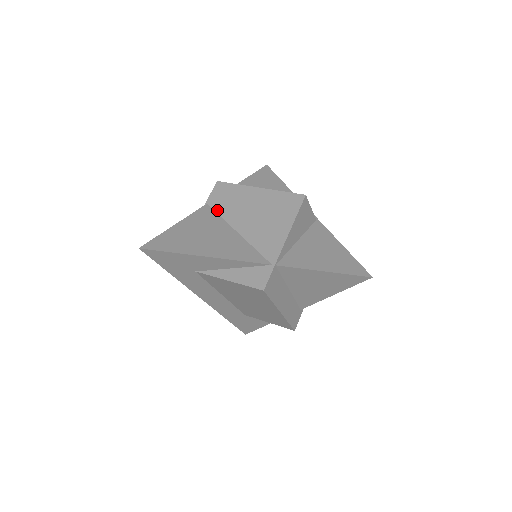
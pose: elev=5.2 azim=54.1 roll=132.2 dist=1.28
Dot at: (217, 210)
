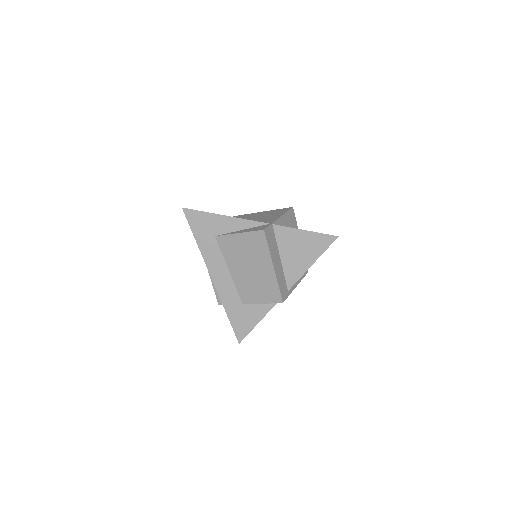
Dot at: occluded
